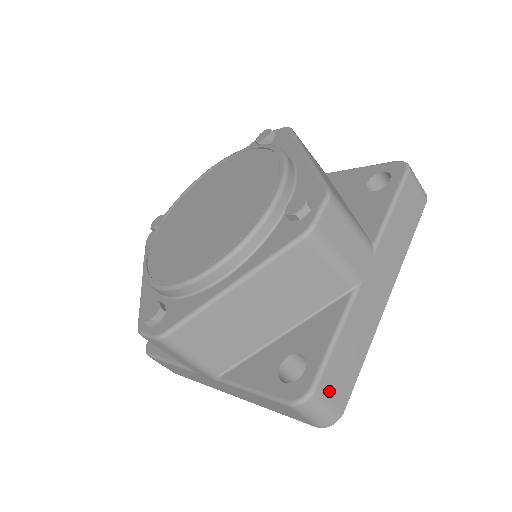
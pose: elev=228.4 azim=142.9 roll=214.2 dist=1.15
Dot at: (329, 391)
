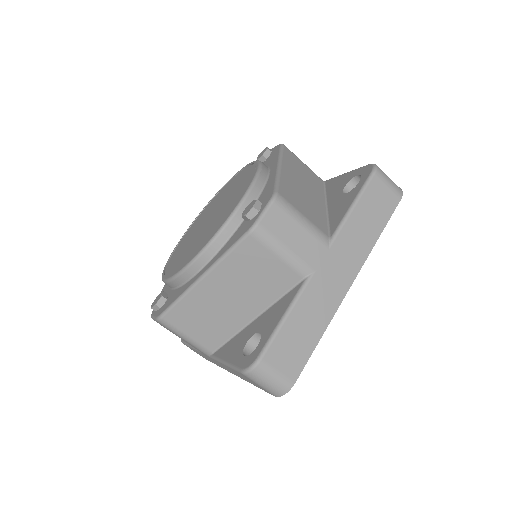
Dot at: (276, 363)
